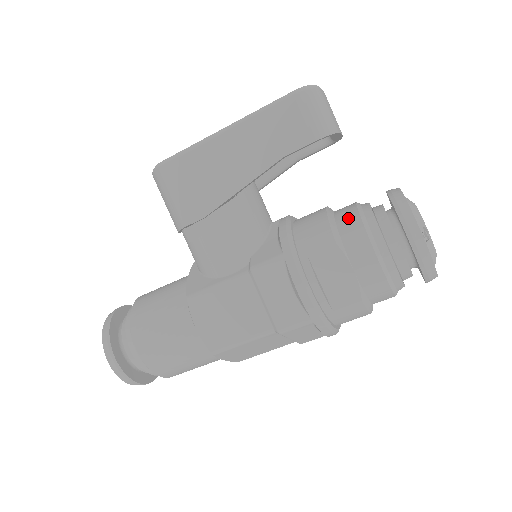
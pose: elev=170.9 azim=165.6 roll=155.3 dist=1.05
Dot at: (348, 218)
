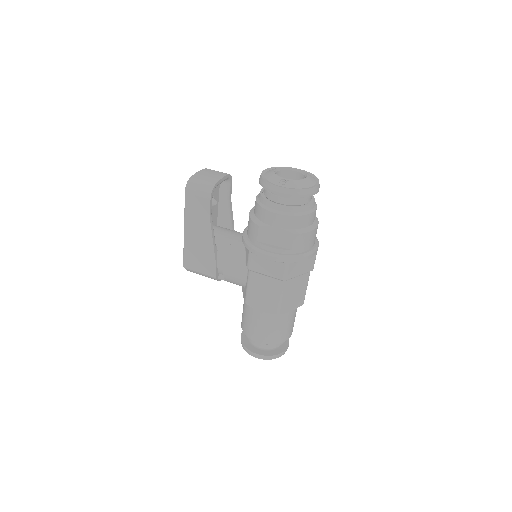
Dot at: (256, 209)
